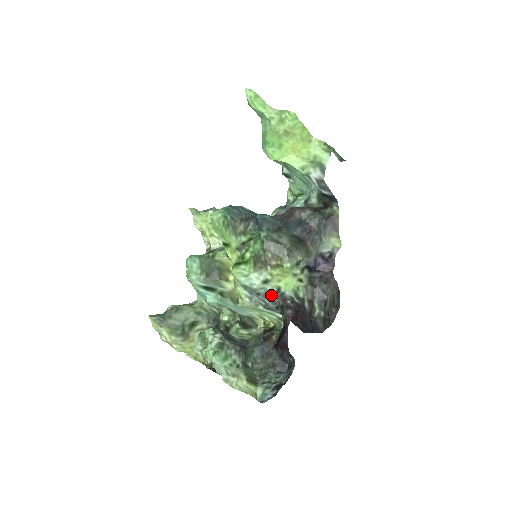
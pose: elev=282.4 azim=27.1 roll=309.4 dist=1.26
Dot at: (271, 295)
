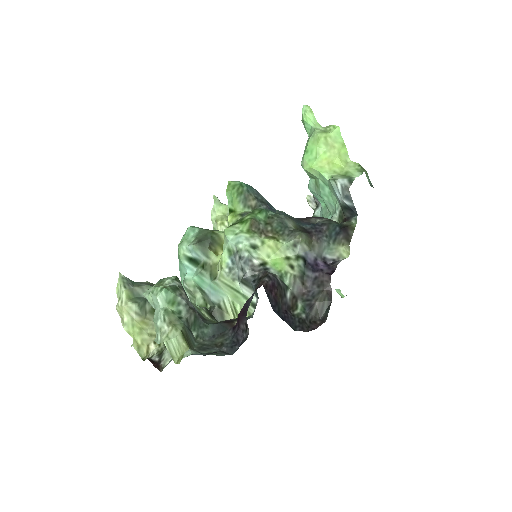
Dot at: (254, 265)
